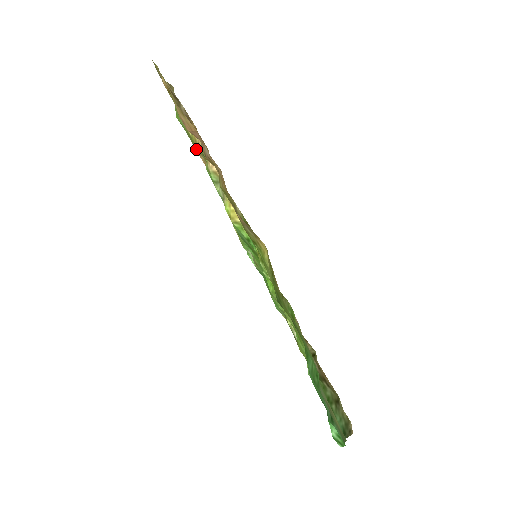
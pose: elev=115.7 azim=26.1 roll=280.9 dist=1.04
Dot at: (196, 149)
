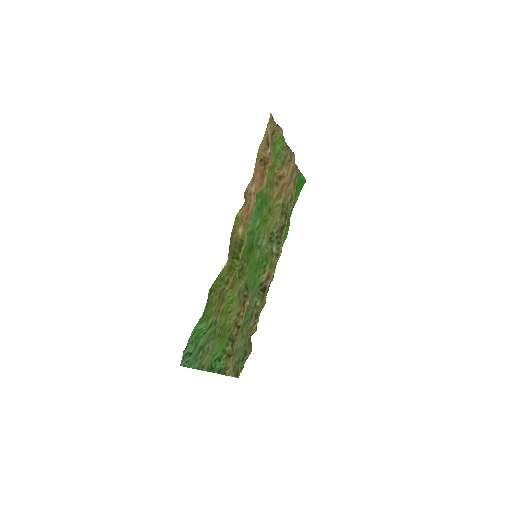
Dot at: (274, 173)
